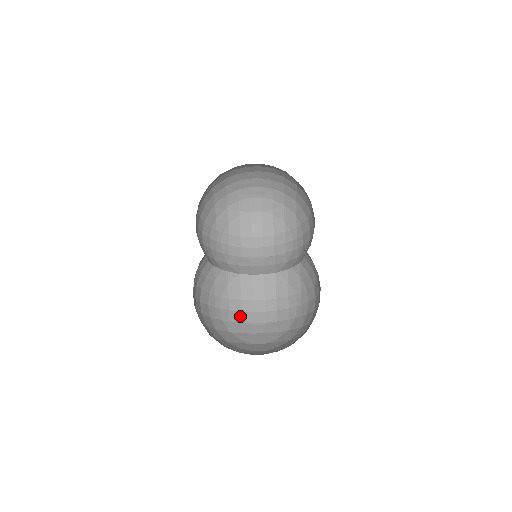
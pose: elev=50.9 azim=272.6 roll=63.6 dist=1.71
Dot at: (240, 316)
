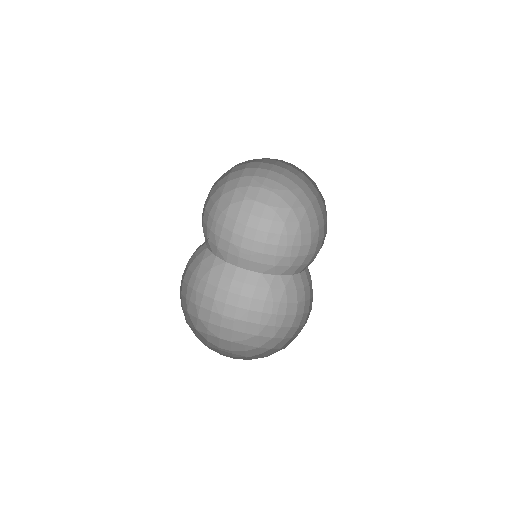
Dot at: (212, 304)
